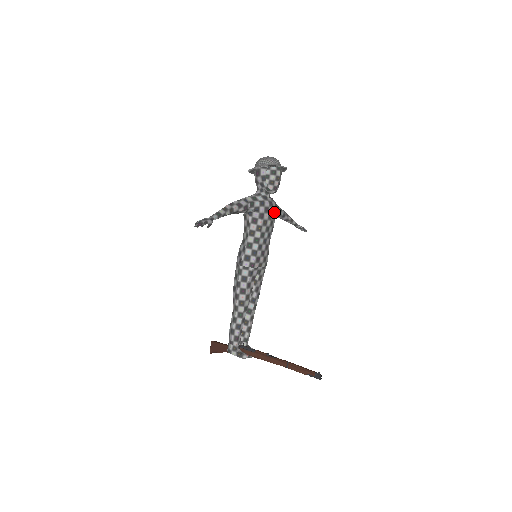
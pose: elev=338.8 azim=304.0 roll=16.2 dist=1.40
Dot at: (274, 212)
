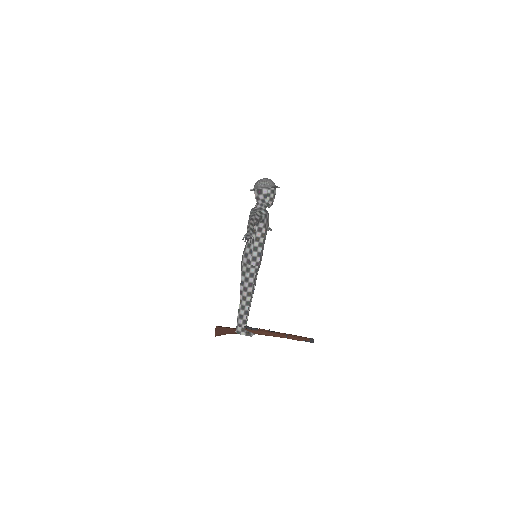
Dot at: occluded
